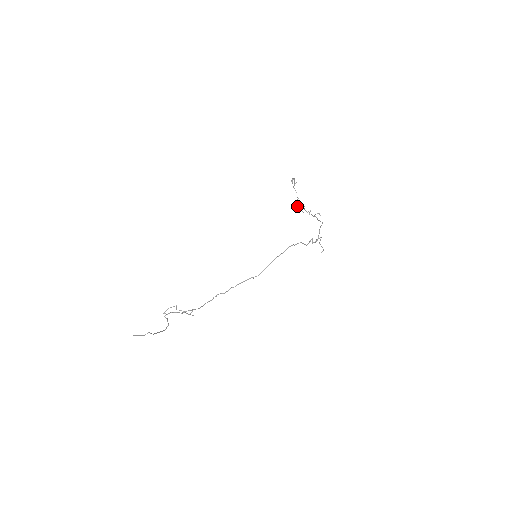
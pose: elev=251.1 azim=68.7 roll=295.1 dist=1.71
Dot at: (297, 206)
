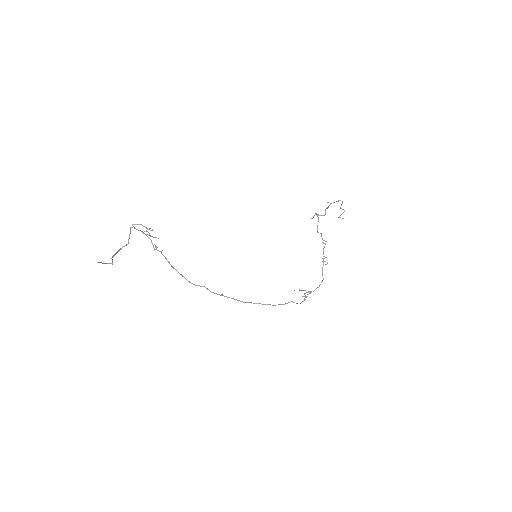
Dot at: (316, 213)
